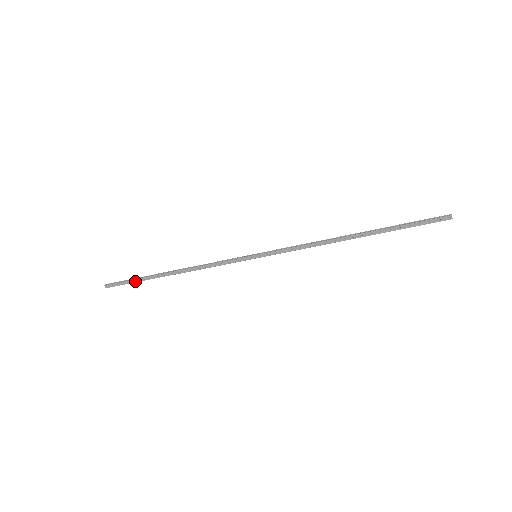
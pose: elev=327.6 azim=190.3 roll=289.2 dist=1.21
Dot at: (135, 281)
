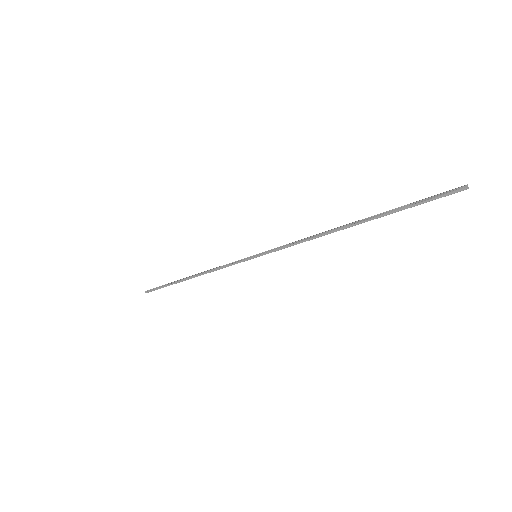
Dot at: occluded
